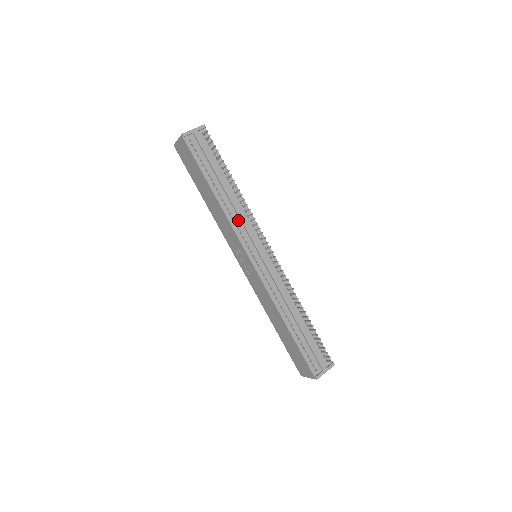
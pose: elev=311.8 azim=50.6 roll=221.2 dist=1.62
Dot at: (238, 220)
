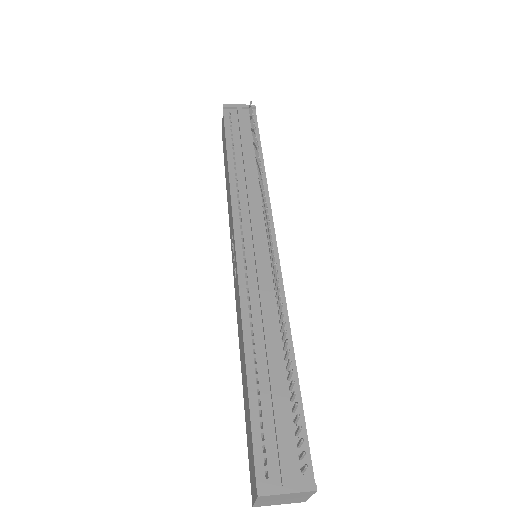
Dot at: (244, 195)
